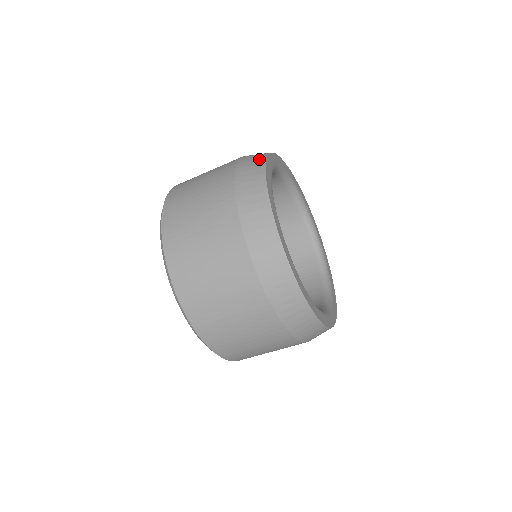
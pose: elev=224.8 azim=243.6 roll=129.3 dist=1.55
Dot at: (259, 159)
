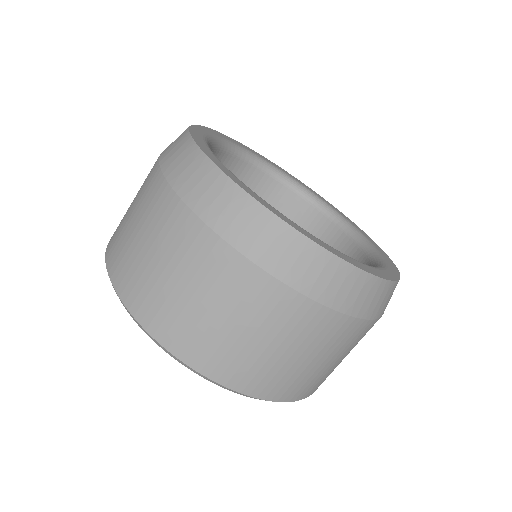
Dot at: occluded
